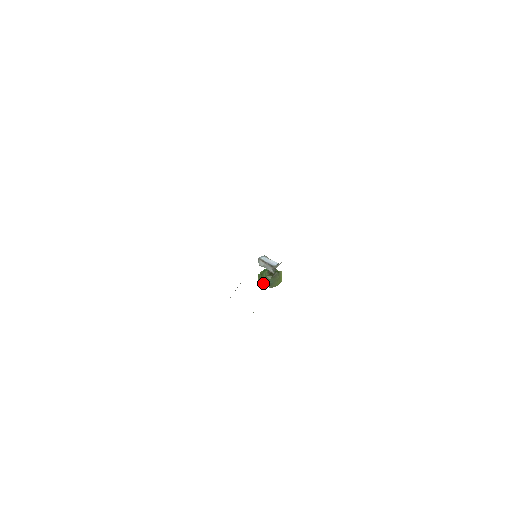
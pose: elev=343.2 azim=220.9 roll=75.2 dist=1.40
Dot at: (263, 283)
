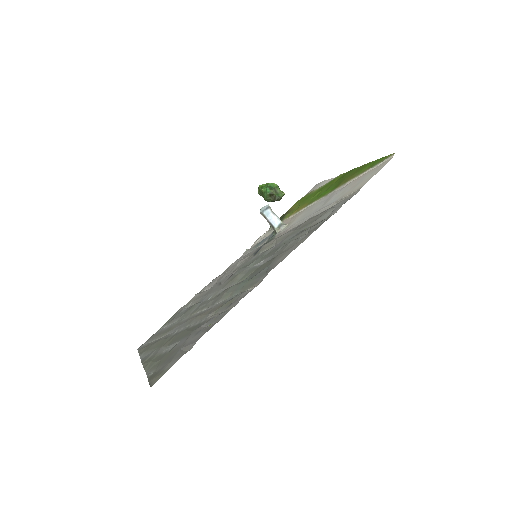
Dot at: occluded
